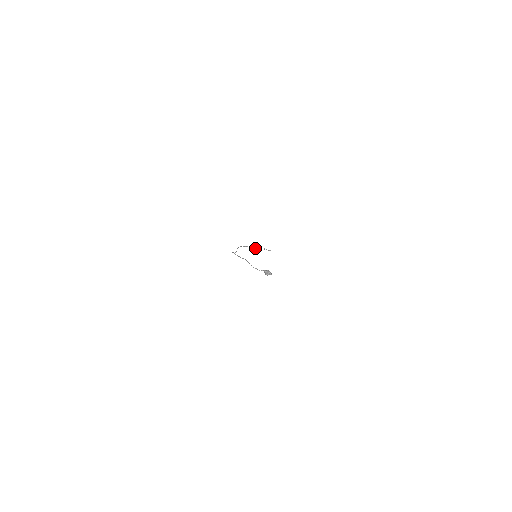
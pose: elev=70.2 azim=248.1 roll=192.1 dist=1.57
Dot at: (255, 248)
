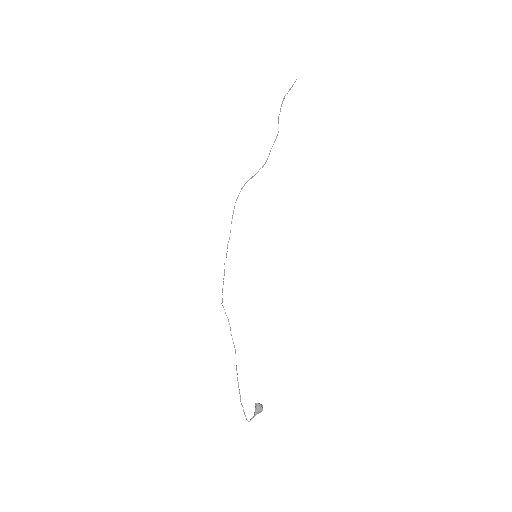
Dot at: occluded
